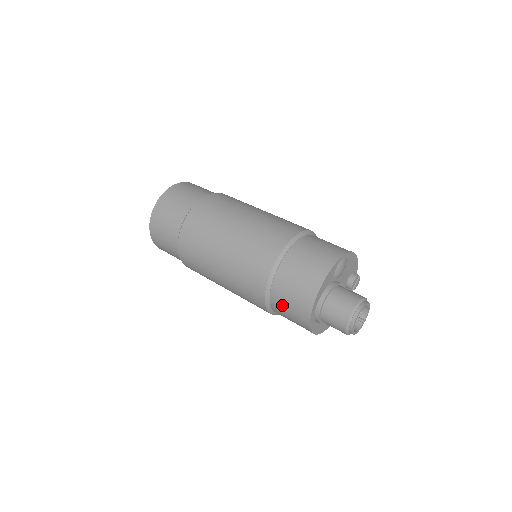
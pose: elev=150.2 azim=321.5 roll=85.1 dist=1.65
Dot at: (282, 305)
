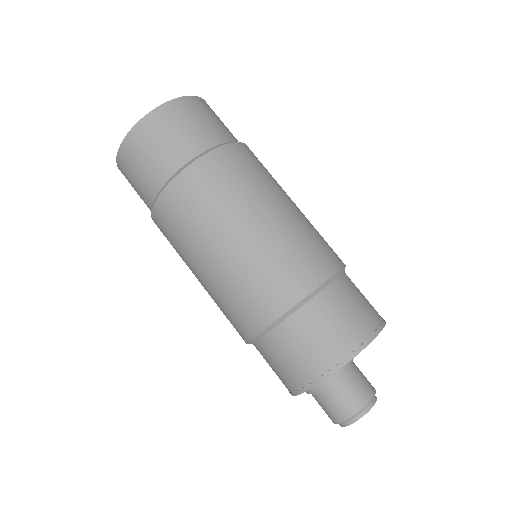
Dot at: (270, 357)
